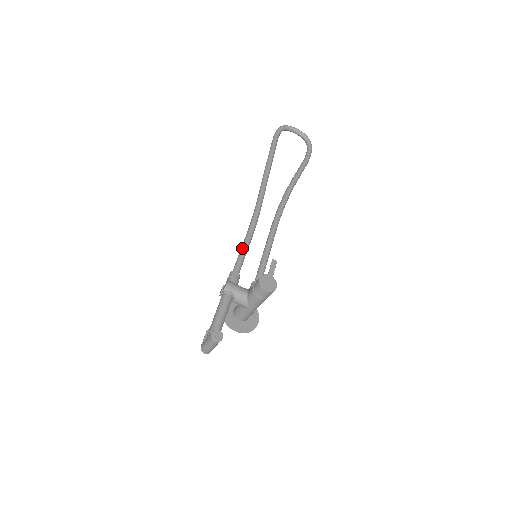
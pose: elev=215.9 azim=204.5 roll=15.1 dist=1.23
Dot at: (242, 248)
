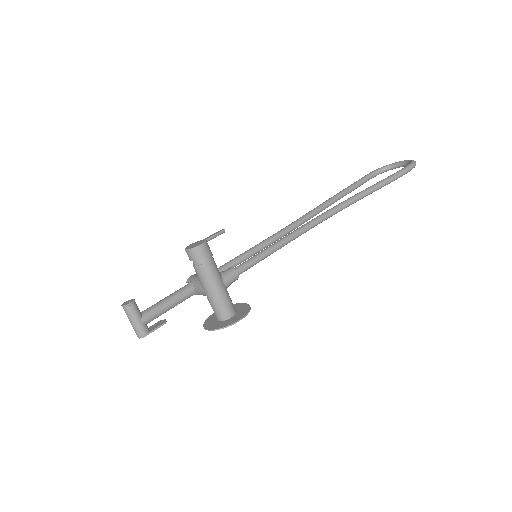
Dot at: (242, 254)
